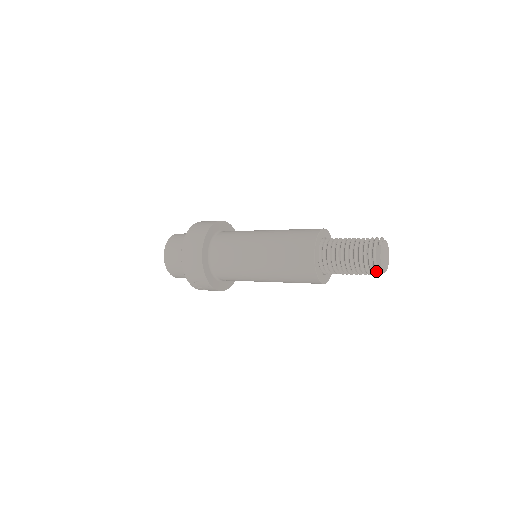
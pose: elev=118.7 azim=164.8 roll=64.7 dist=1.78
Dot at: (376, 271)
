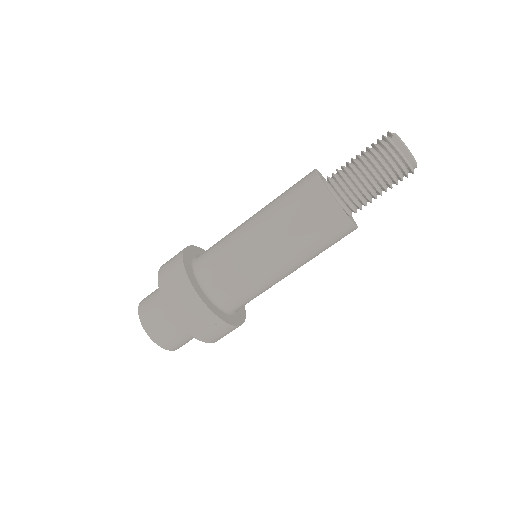
Dot at: (409, 166)
